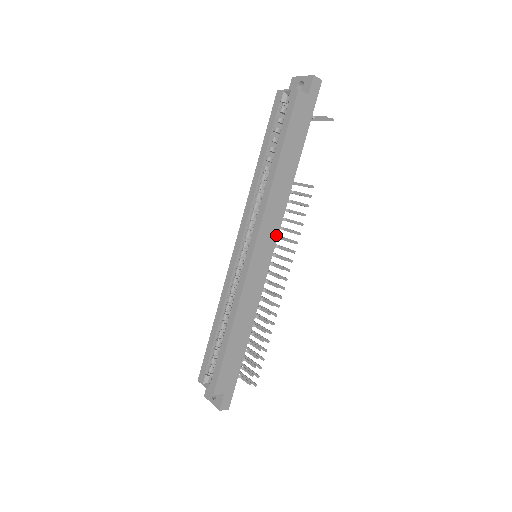
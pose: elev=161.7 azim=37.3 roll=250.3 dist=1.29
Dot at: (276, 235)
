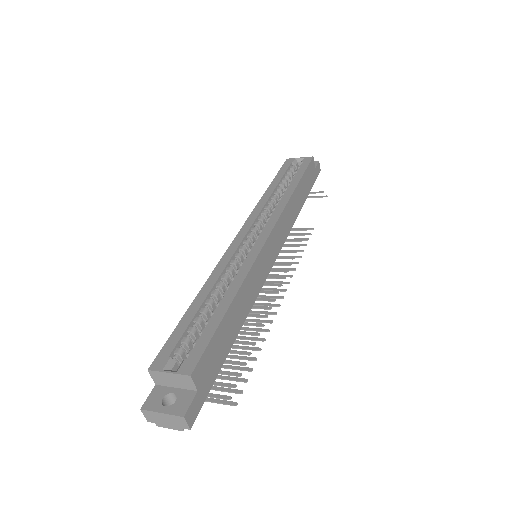
Dot at: (281, 244)
